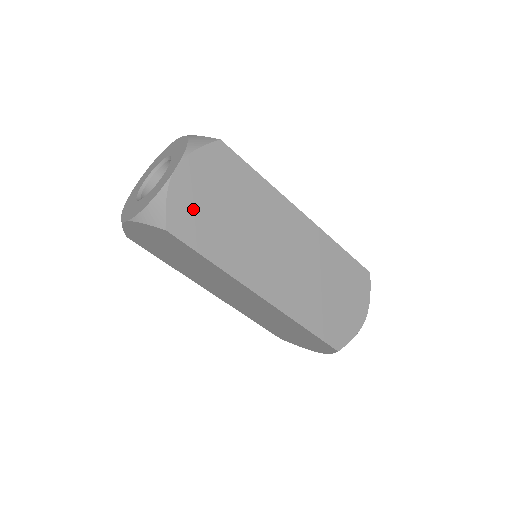
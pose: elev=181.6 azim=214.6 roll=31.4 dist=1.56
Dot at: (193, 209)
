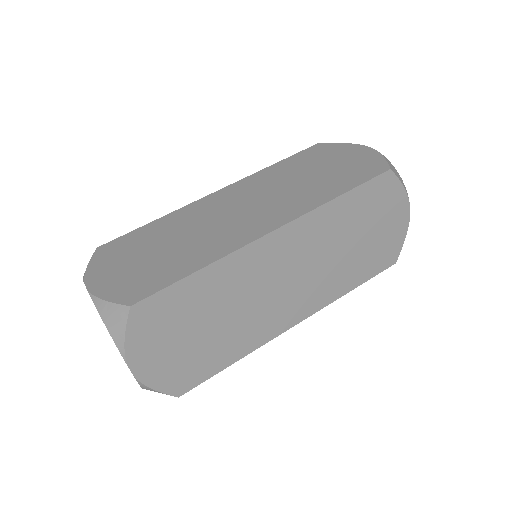
Dot at: (178, 366)
